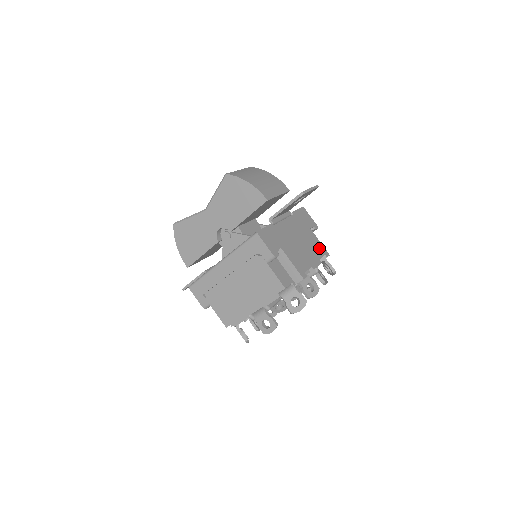
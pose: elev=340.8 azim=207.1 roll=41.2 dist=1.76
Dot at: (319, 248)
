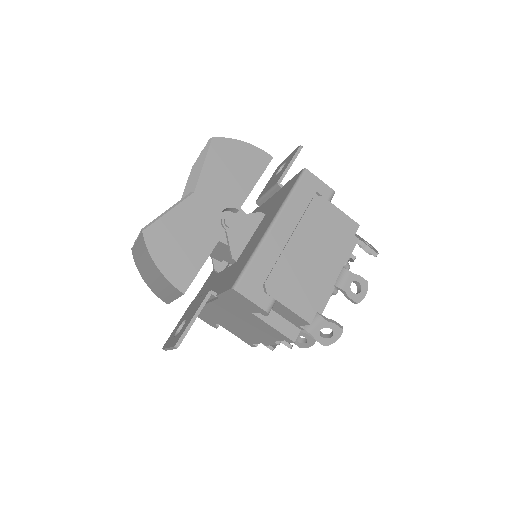
Dot at: occluded
